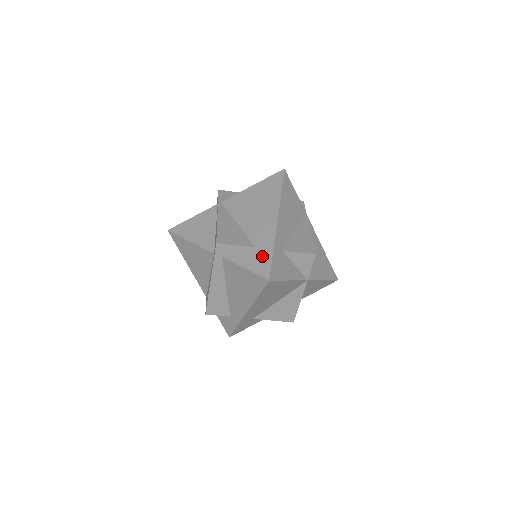
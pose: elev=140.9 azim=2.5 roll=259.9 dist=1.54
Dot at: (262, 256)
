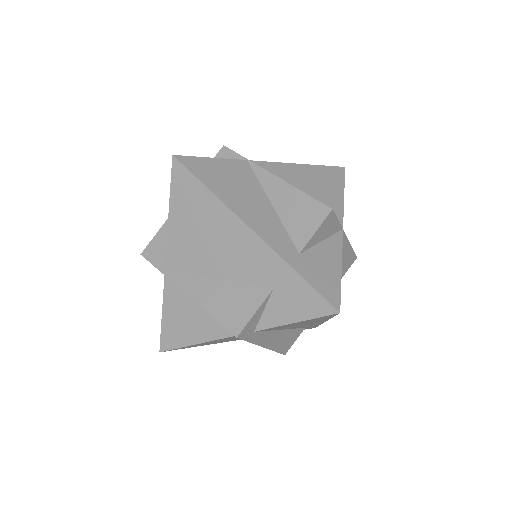
Dot at: (294, 292)
